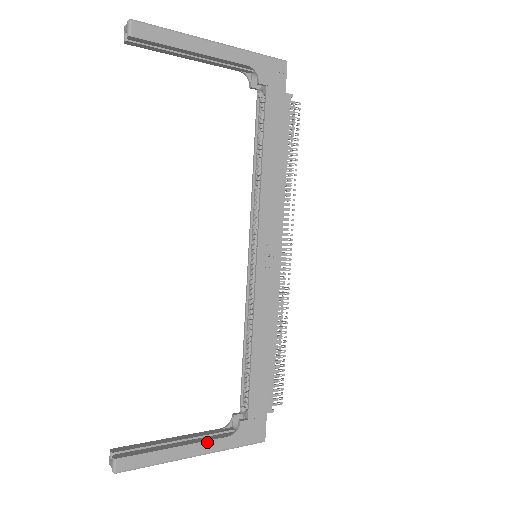
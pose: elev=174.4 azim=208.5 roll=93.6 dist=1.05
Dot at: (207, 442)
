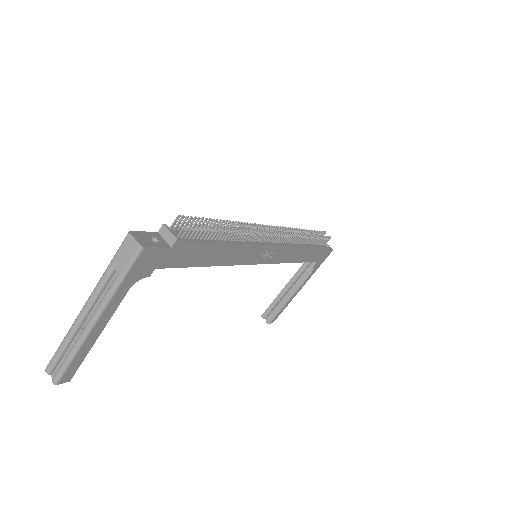
Dot at: (303, 283)
